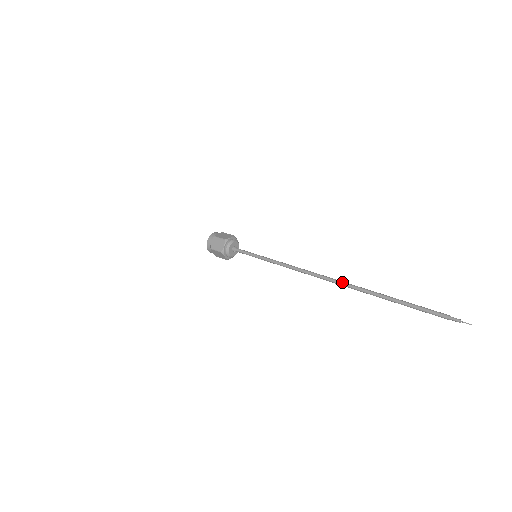
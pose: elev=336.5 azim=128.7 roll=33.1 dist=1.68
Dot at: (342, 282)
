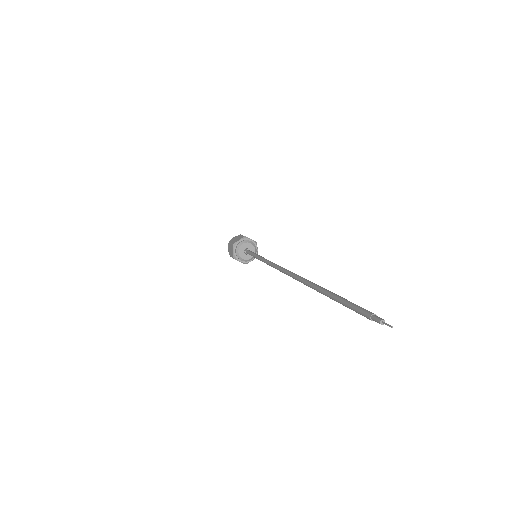
Dot at: occluded
